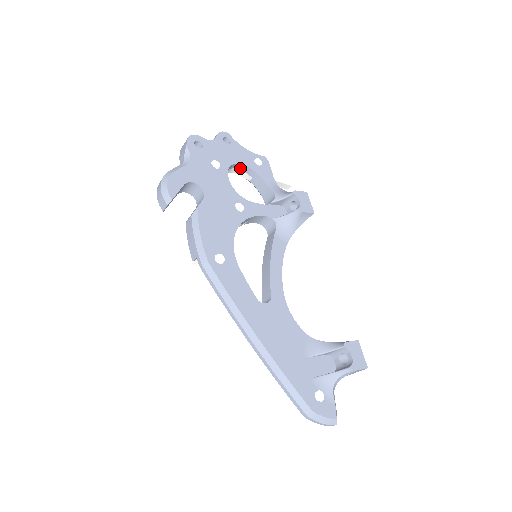
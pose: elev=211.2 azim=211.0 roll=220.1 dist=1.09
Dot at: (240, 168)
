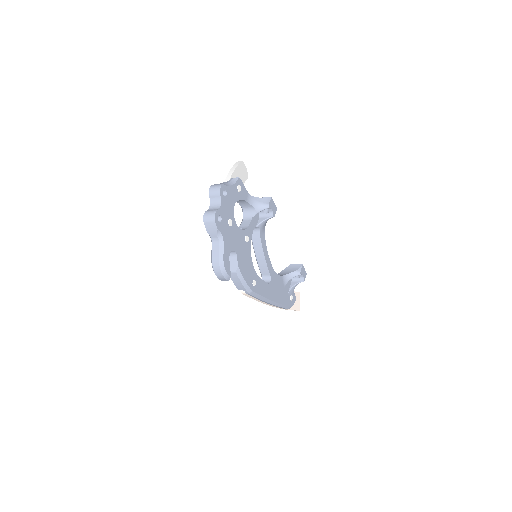
Dot at: occluded
